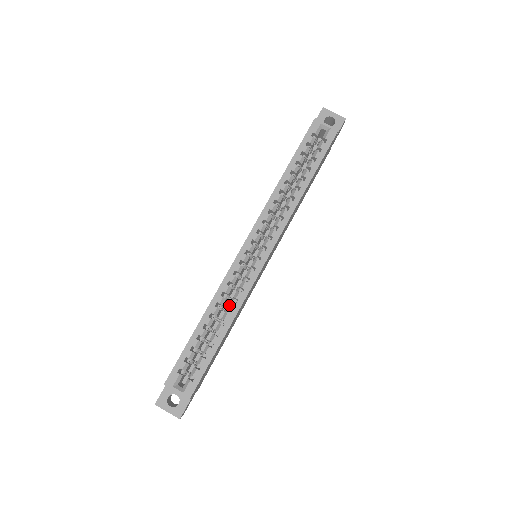
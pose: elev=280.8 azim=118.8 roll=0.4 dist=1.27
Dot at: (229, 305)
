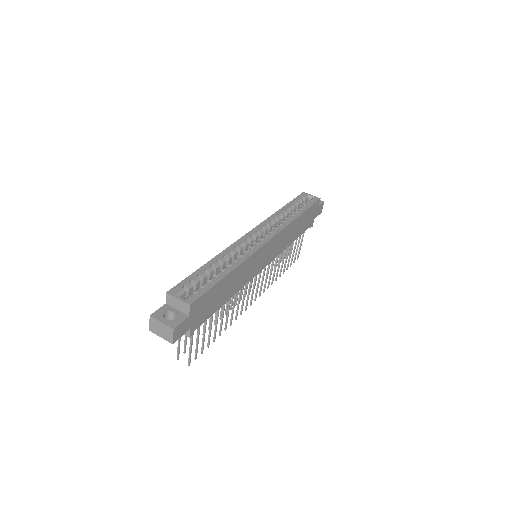
Dot at: (235, 259)
